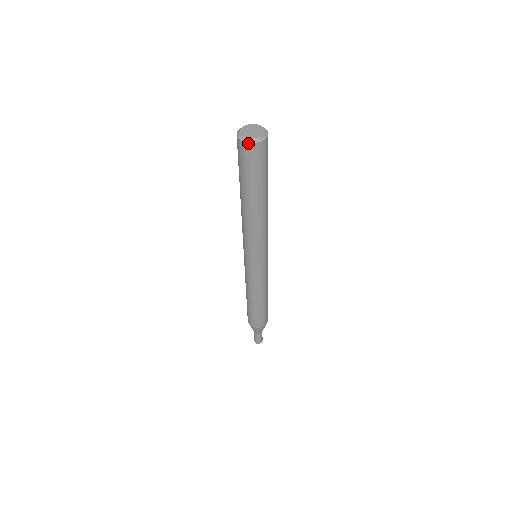
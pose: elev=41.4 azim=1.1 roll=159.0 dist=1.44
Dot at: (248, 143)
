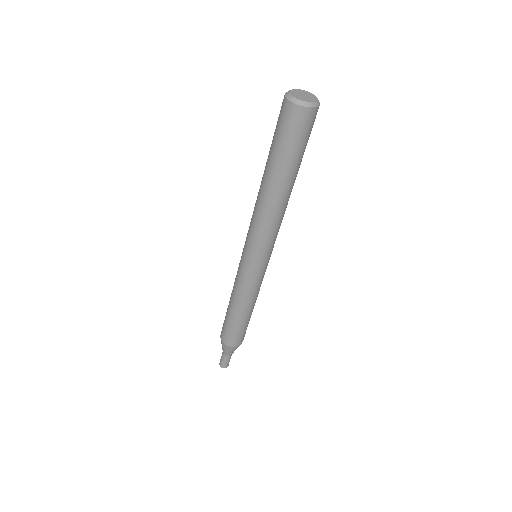
Dot at: (291, 102)
